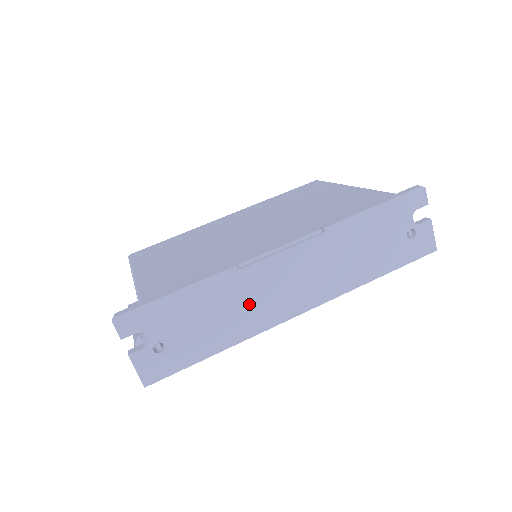
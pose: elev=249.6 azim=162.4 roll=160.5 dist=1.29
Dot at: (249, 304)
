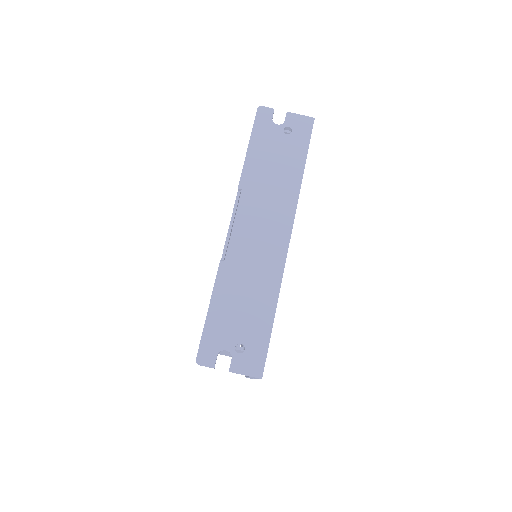
Dot at: (255, 269)
